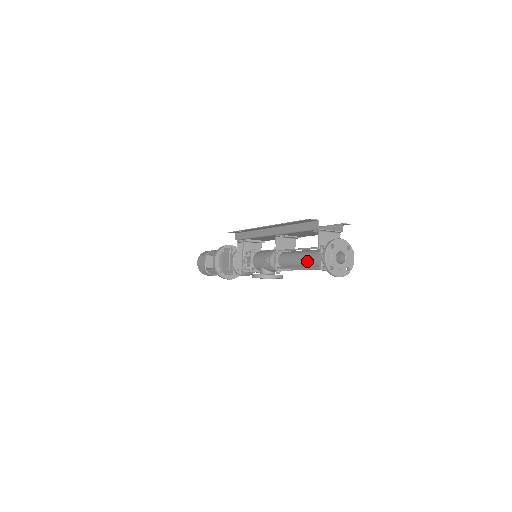
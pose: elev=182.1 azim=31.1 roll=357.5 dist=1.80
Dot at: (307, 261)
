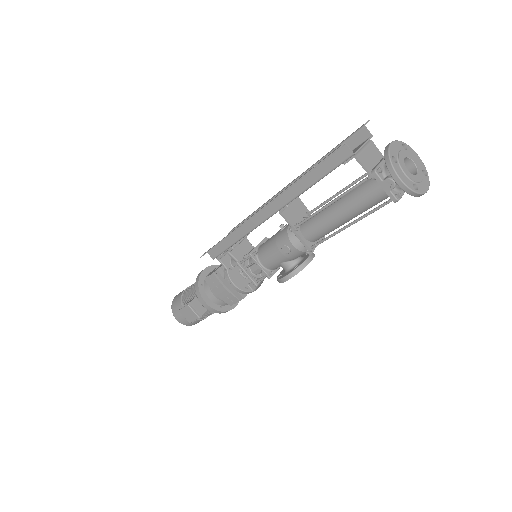
Dot at: (359, 207)
